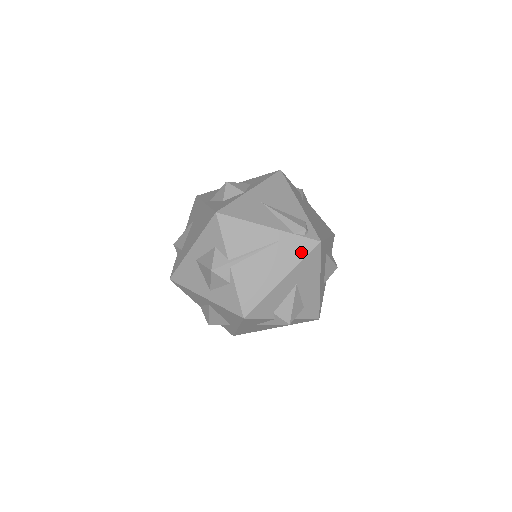
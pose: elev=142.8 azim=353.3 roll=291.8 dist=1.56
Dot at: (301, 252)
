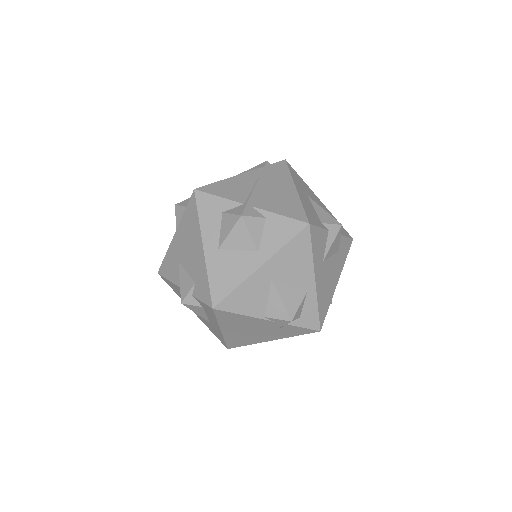
Dot at: (283, 170)
